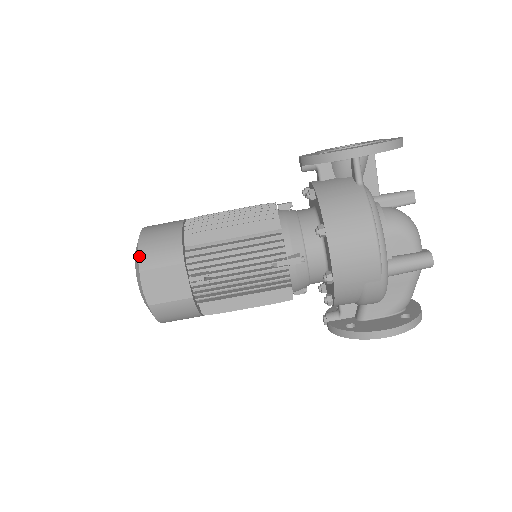
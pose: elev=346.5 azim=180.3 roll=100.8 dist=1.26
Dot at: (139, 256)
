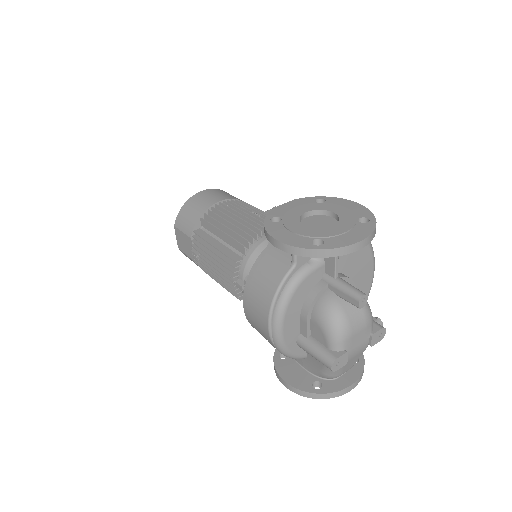
Dot at: (178, 215)
